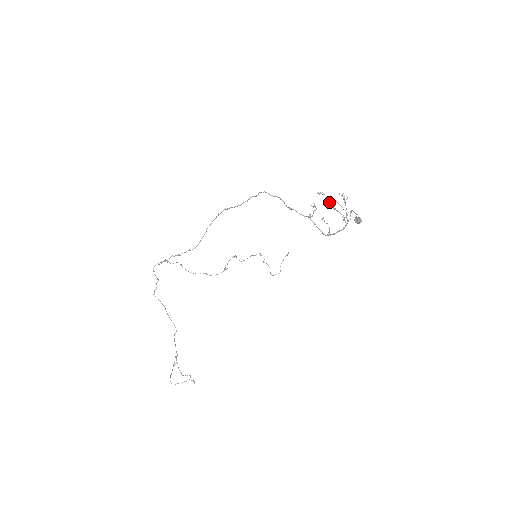
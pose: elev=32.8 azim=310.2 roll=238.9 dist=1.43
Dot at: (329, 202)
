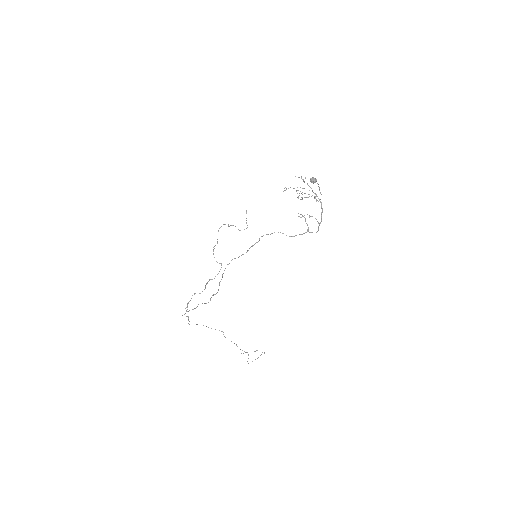
Dot at: (301, 197)
